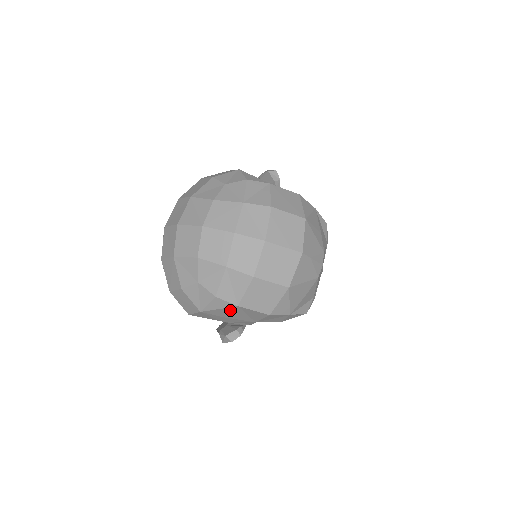
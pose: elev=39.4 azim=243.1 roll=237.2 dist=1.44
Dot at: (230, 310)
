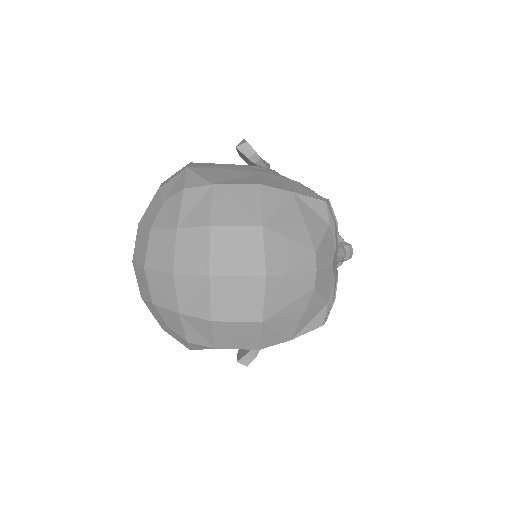
Dot at: occluded
